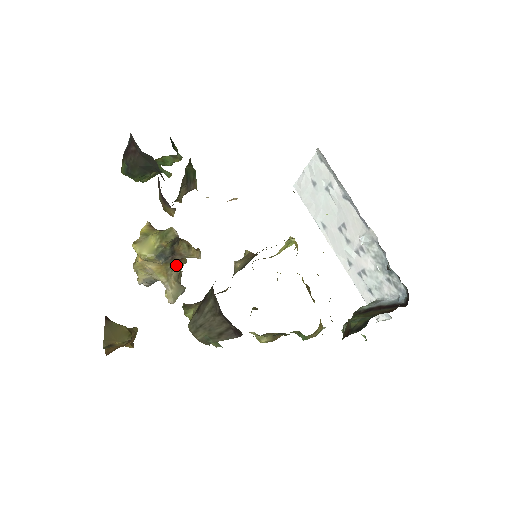
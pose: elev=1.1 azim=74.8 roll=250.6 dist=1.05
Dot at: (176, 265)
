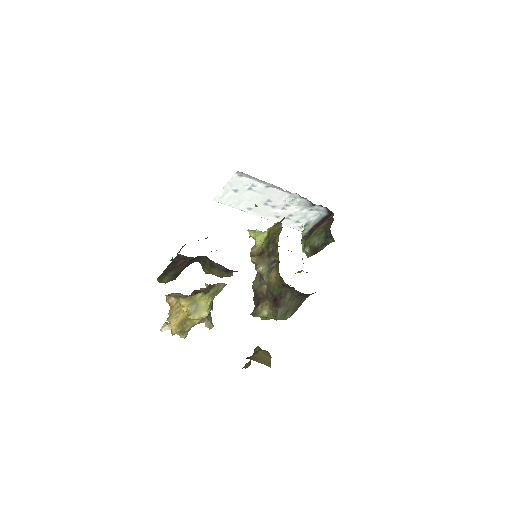
Dot at: occluded
